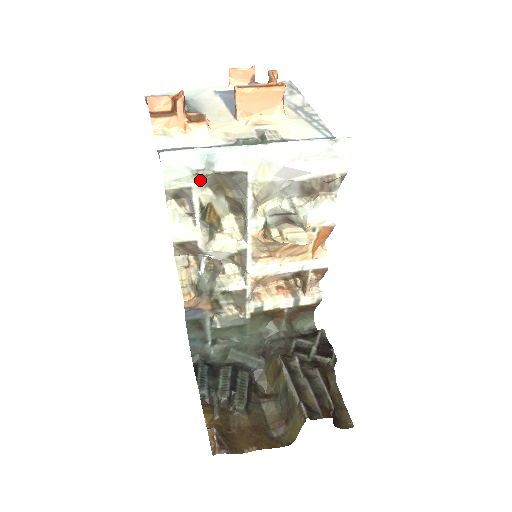
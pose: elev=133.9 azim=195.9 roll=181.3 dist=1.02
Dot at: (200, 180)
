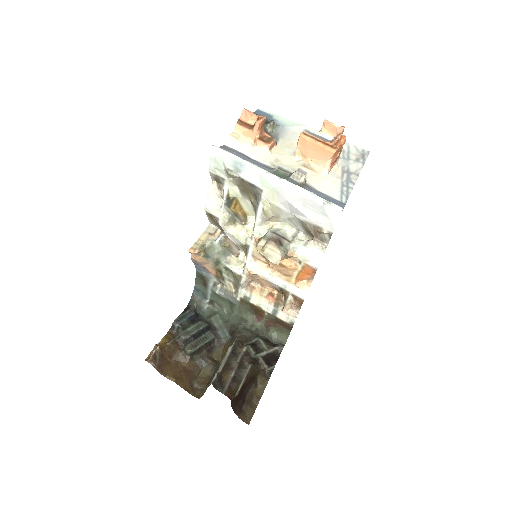
Dot at: (231, 177)
